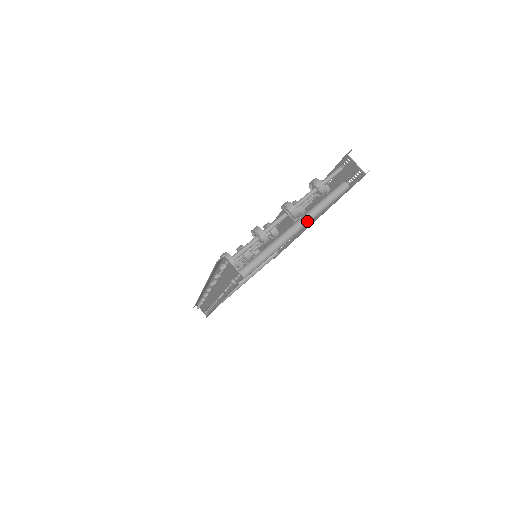
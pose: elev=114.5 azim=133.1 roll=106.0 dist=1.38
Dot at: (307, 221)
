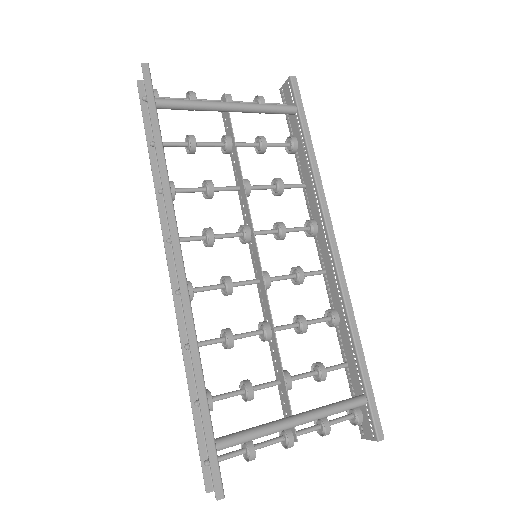
Dot at: (244, 103)
